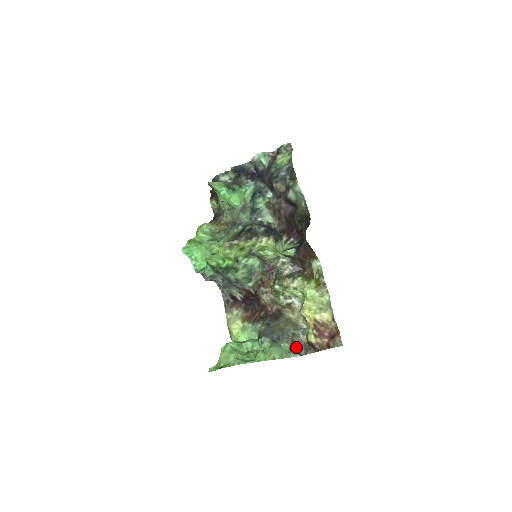
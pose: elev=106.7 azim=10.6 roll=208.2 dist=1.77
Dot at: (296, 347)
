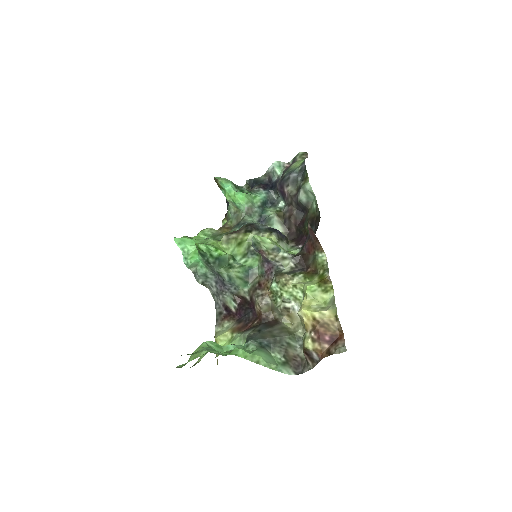
Dot at: (291, 361)
